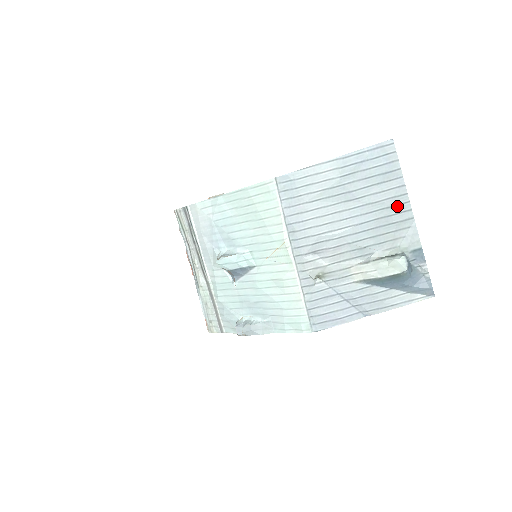
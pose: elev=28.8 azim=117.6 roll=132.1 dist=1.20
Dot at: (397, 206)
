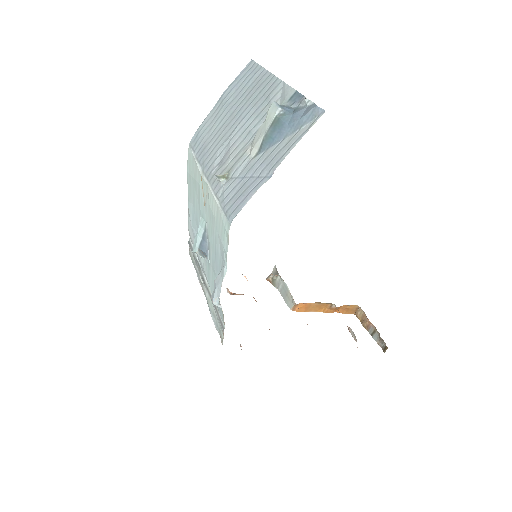
Dot at: (266, 86)
